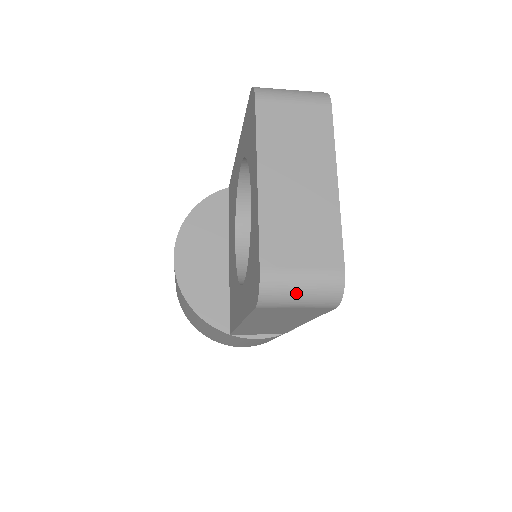
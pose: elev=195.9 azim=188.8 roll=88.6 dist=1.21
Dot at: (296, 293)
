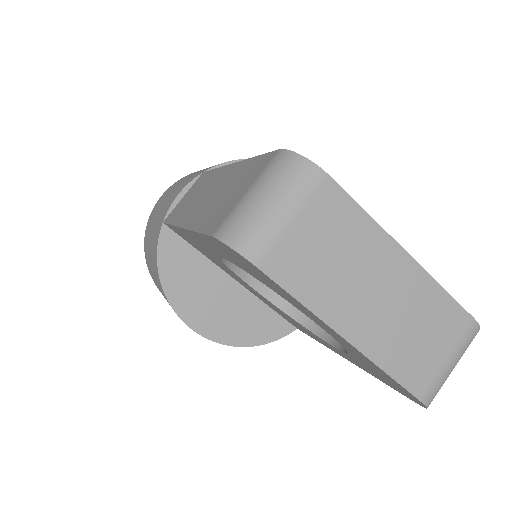
Dot at: occluded
